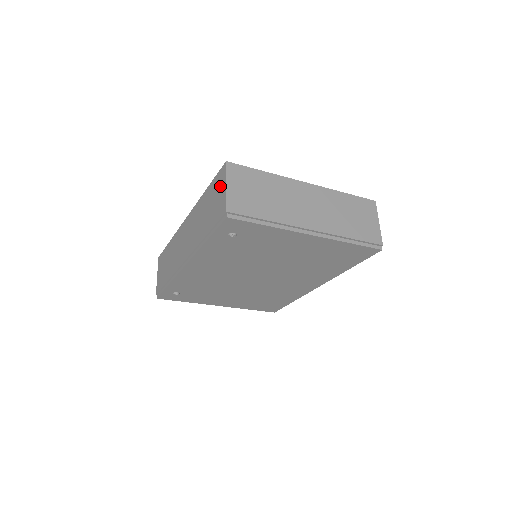
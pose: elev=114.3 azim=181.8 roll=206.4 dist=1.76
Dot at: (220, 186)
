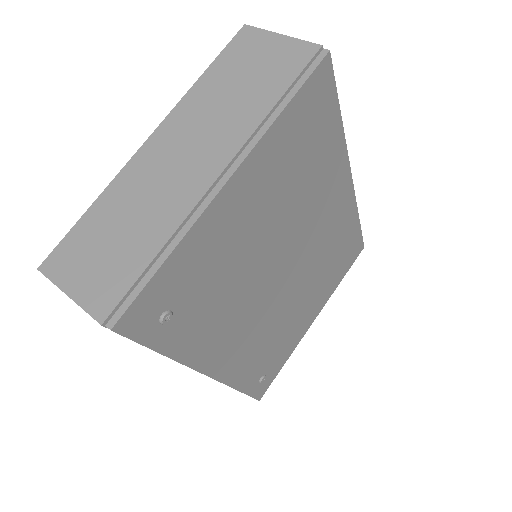
Dot at: occluded
